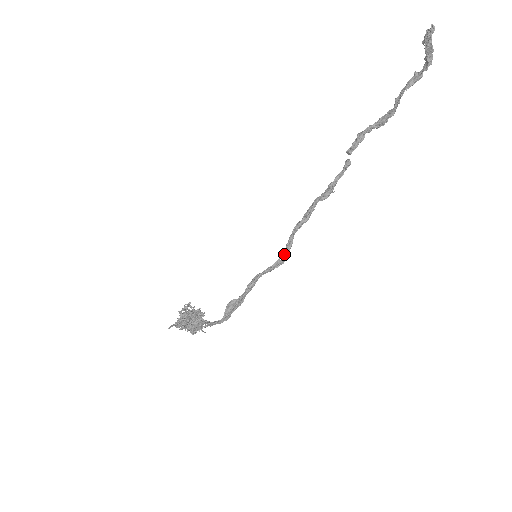
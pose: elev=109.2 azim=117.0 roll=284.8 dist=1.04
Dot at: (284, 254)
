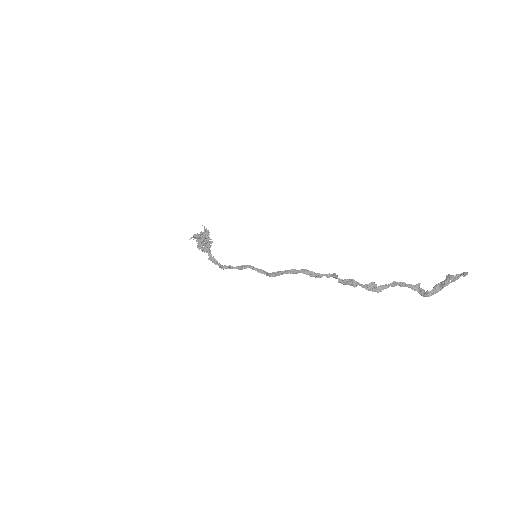
Dot at: (268, 275)
